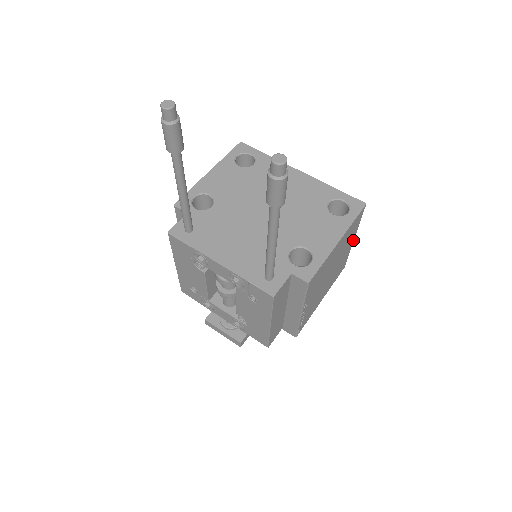
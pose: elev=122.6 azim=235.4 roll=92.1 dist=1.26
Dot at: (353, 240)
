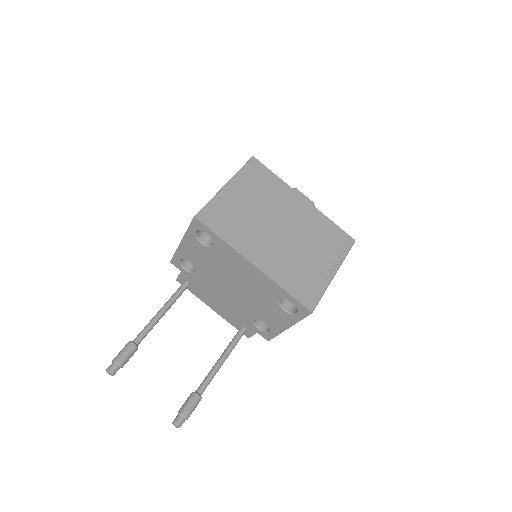
Dot at: (334, 274)
